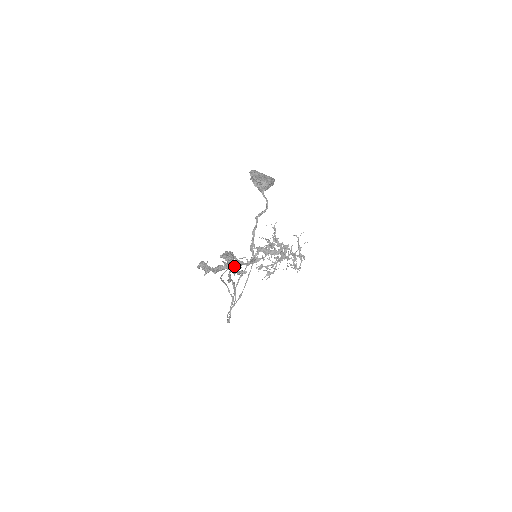
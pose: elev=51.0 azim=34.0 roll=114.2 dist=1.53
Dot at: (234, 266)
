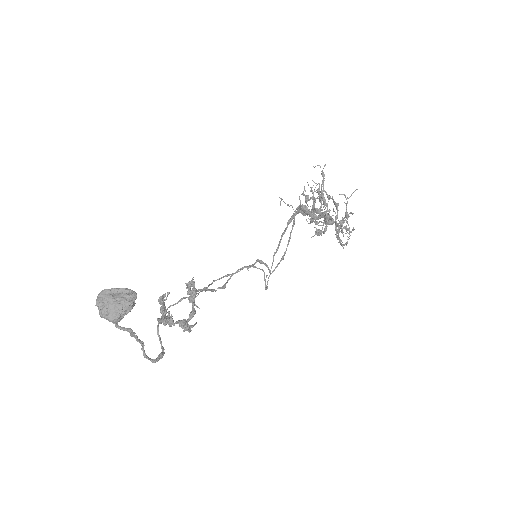
Dot at: (177, 323)
